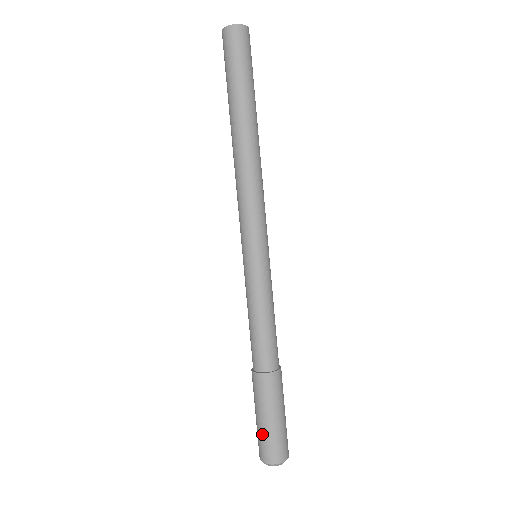
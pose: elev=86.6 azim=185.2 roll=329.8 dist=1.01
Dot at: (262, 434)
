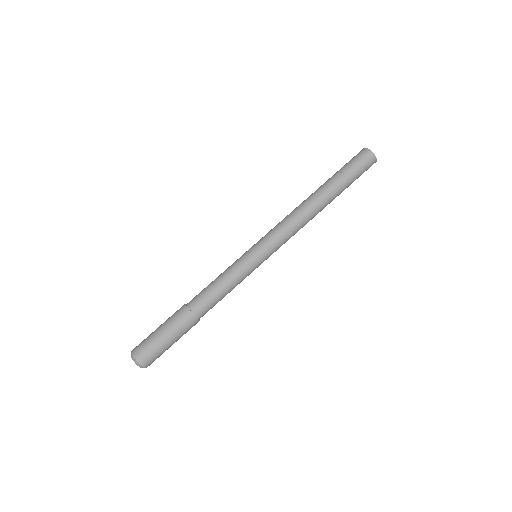
Dot at: (150, 337)
